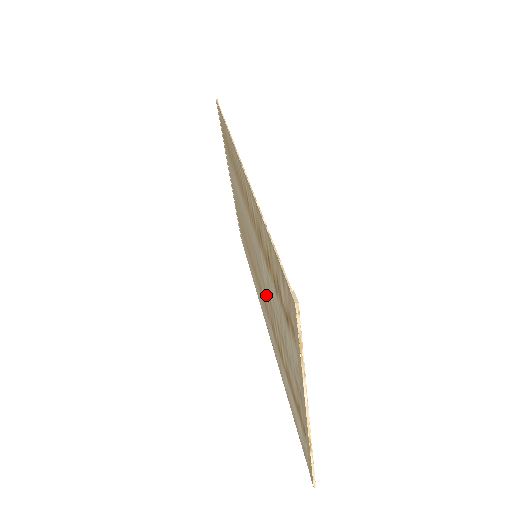
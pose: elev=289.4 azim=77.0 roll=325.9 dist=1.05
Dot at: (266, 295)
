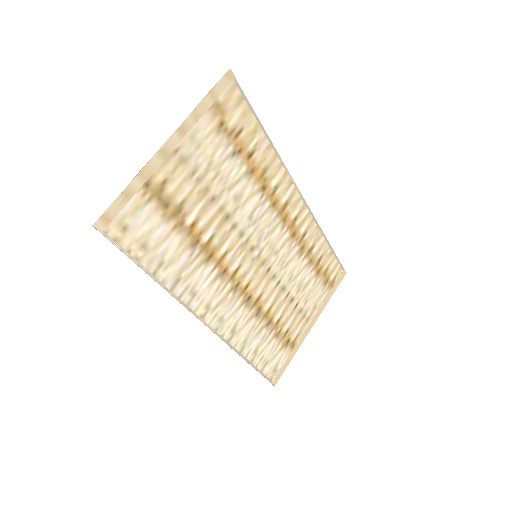
Dot at: (231, 240)
